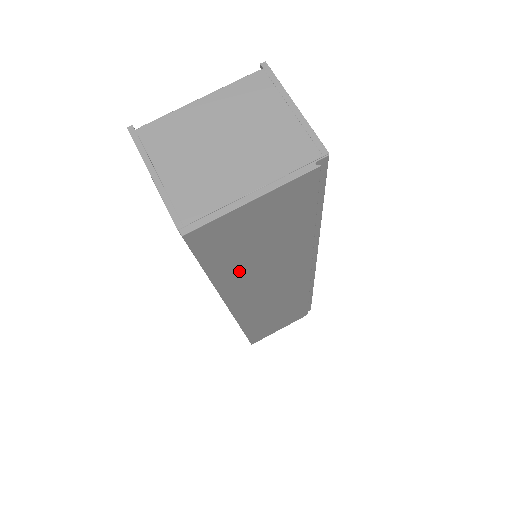
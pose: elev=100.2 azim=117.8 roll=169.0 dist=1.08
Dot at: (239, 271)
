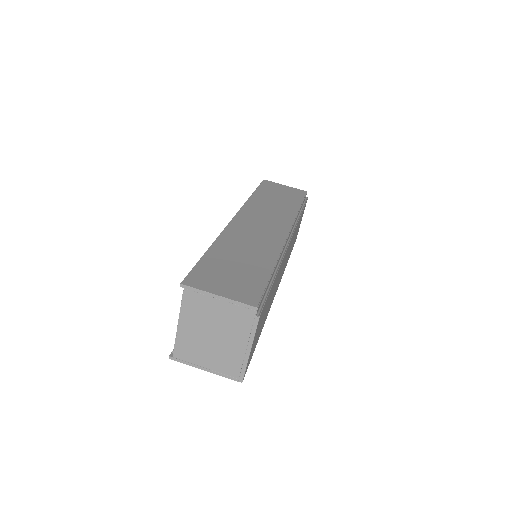
Dot at: (265, 317)
